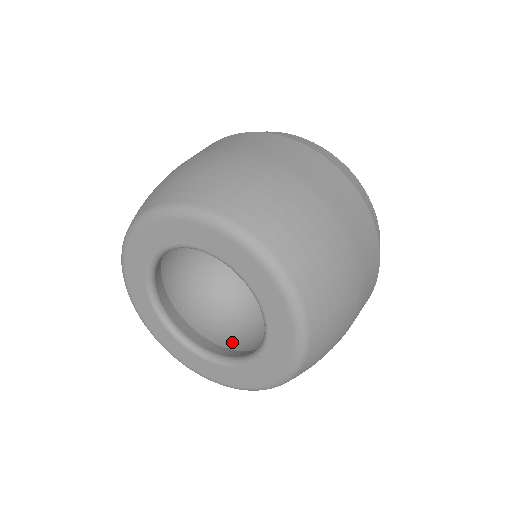
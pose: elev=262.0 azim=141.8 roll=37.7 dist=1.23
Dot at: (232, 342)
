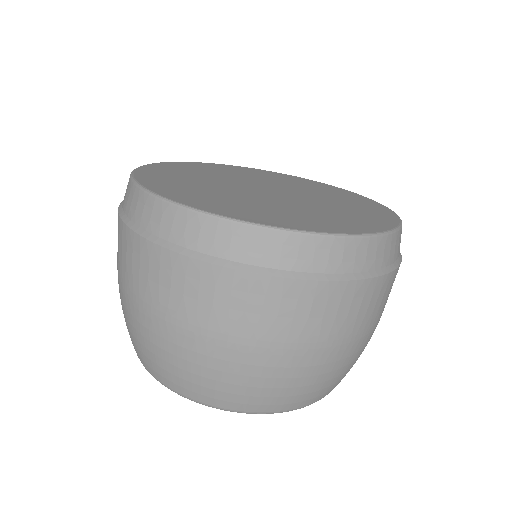
Dot at: occluded
